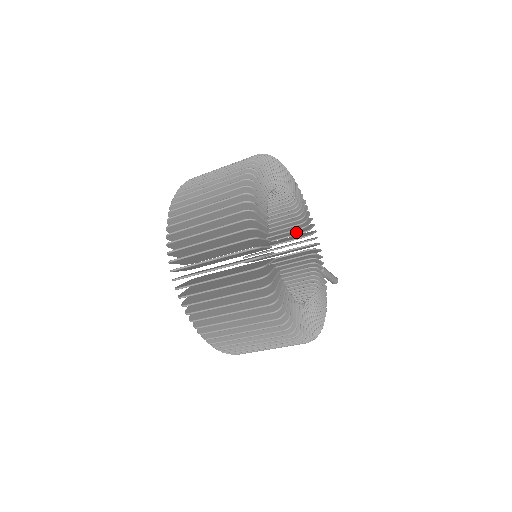
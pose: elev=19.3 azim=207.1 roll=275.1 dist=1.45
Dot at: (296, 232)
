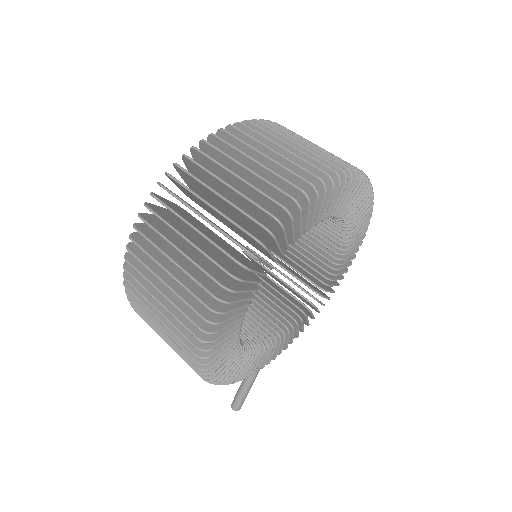
Dot at: occluded
